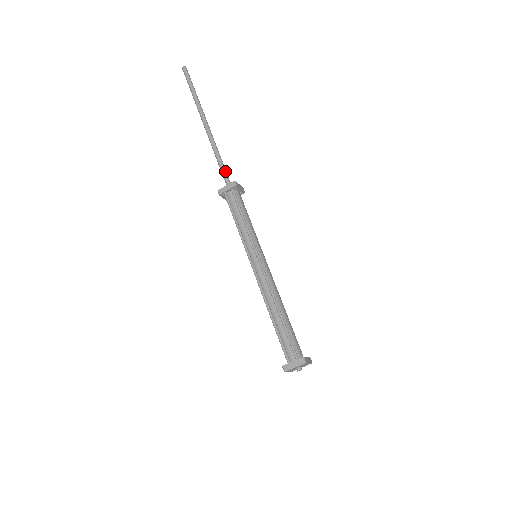
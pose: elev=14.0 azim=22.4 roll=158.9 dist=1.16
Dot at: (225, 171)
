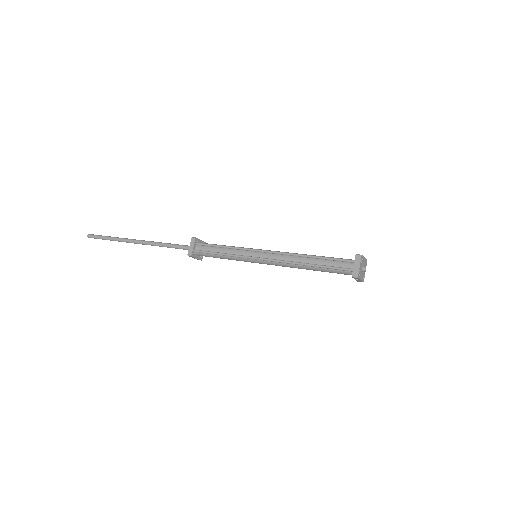
Dot at: (179, 245)
